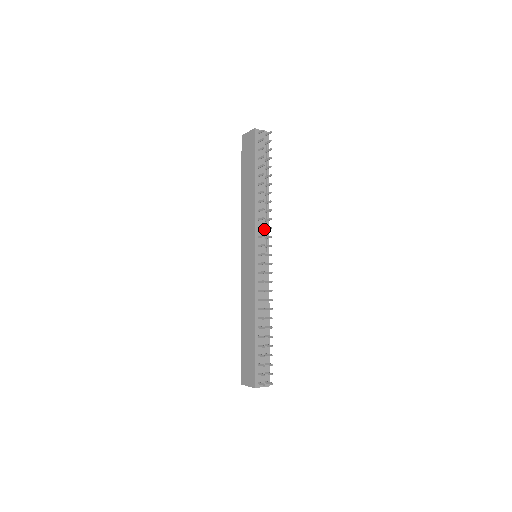
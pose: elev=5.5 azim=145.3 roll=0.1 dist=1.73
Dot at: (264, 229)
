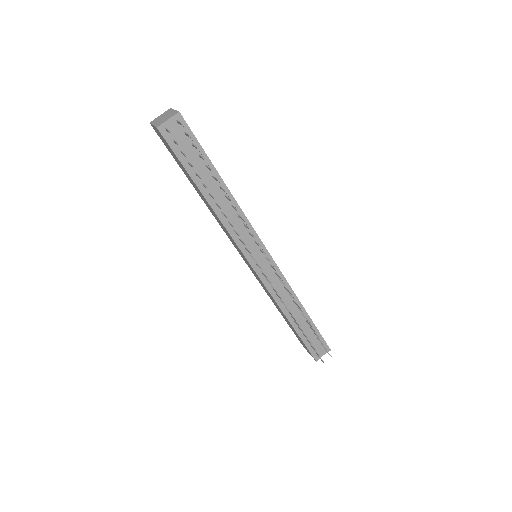
Dot at: (248, 234)
